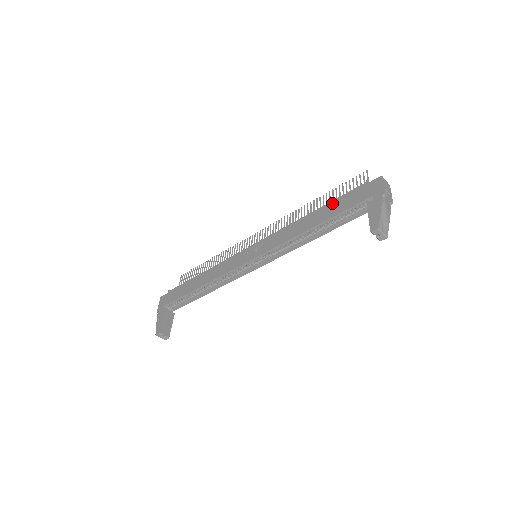
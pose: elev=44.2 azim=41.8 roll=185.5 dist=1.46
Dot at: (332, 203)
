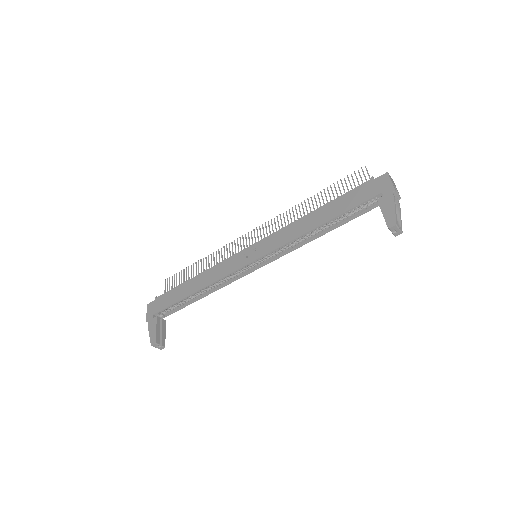
Dot at: (337, 200)
